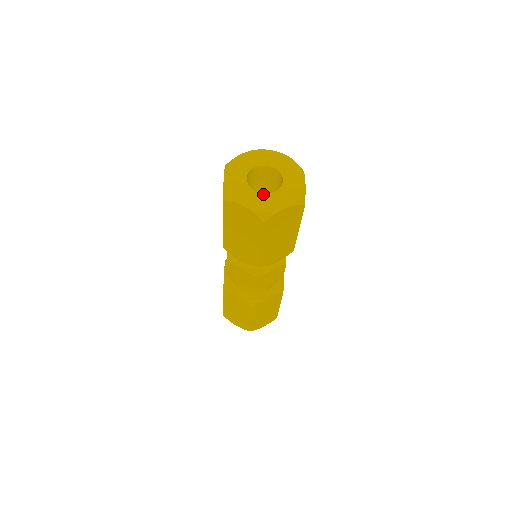
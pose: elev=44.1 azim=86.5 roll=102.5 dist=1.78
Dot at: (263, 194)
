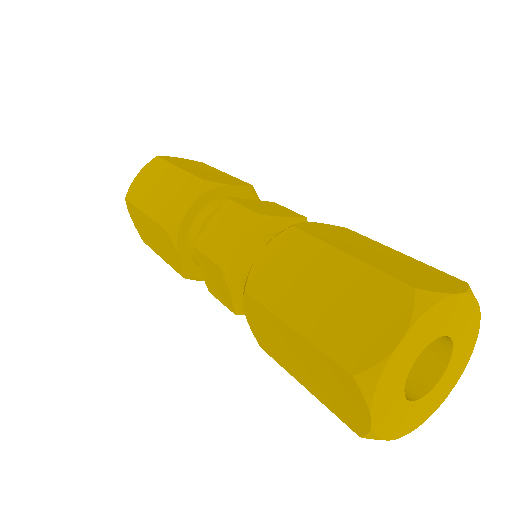
Dot at: (406, 401)
